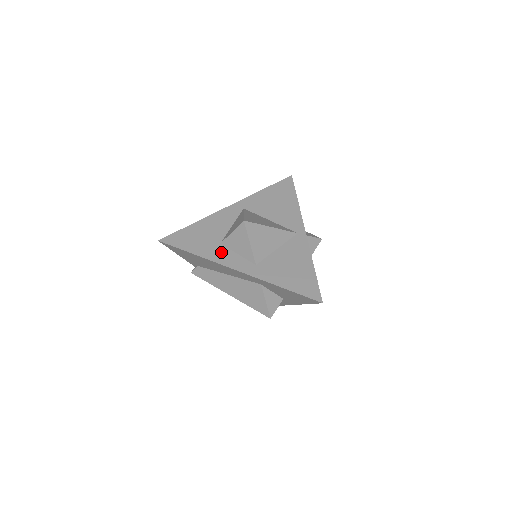
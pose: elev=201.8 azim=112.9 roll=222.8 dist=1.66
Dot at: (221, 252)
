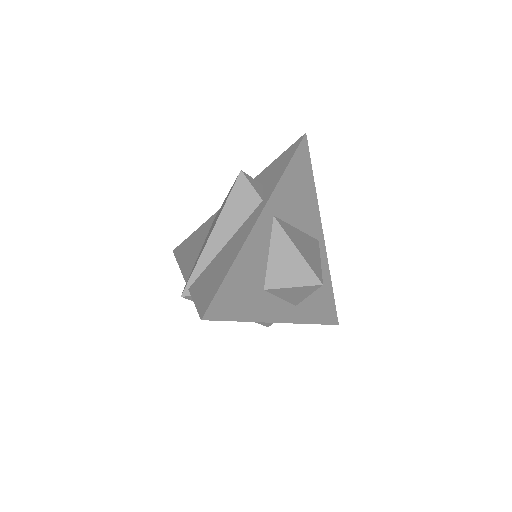
Dot at: (267, 304)
